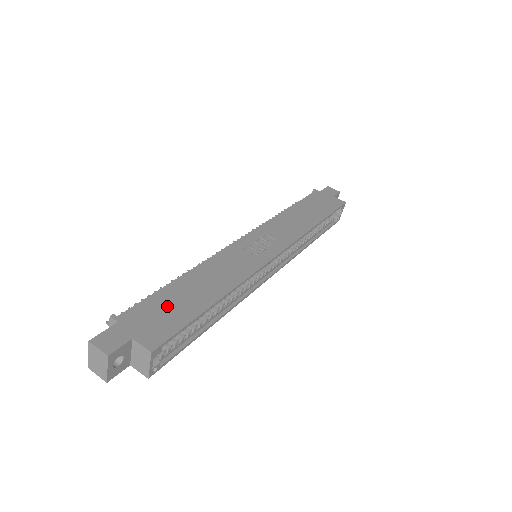
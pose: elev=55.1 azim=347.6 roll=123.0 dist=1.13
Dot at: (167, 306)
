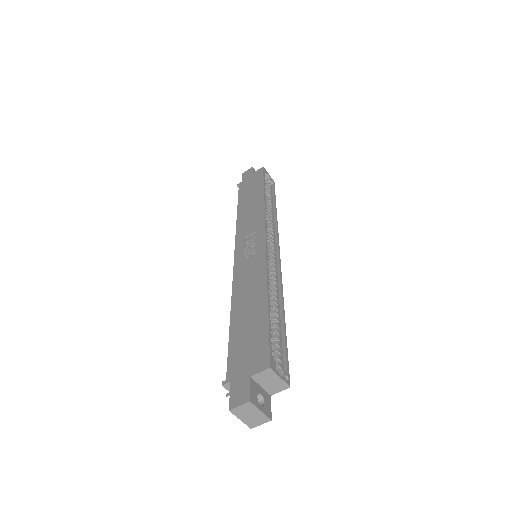
Dot at: (245, 339)
